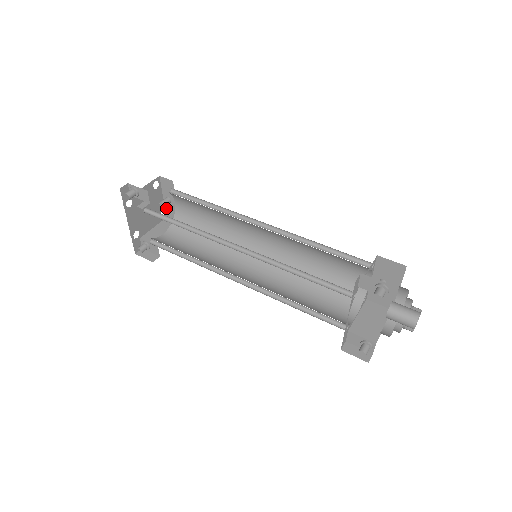
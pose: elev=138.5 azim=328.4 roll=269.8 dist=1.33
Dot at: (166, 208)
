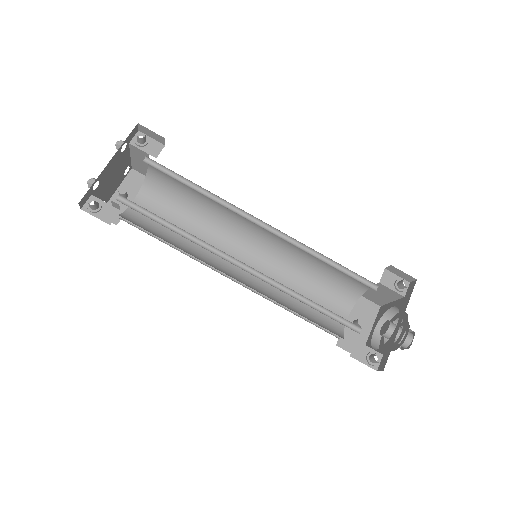
Dot at: occluded
